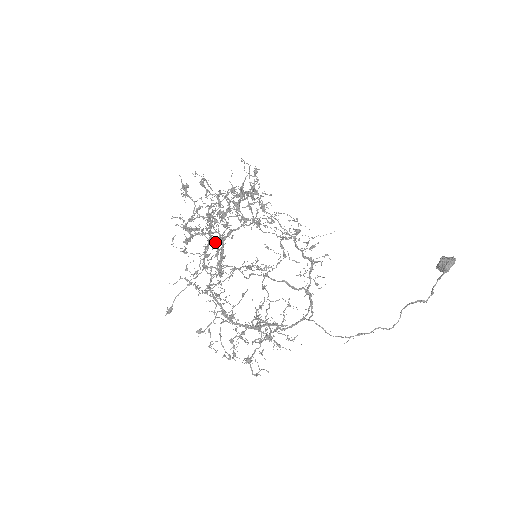
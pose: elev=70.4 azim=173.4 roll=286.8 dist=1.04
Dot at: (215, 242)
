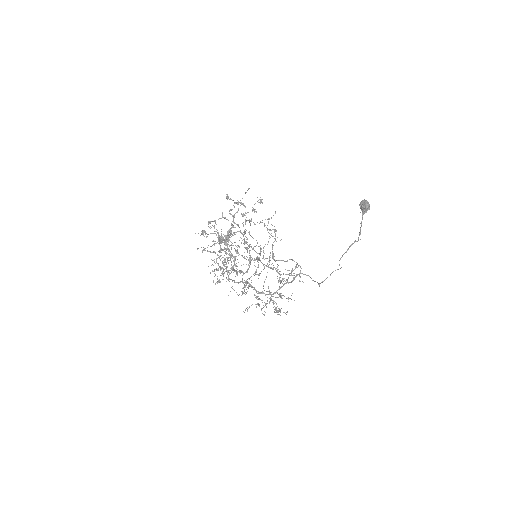
Dot at: occluded
